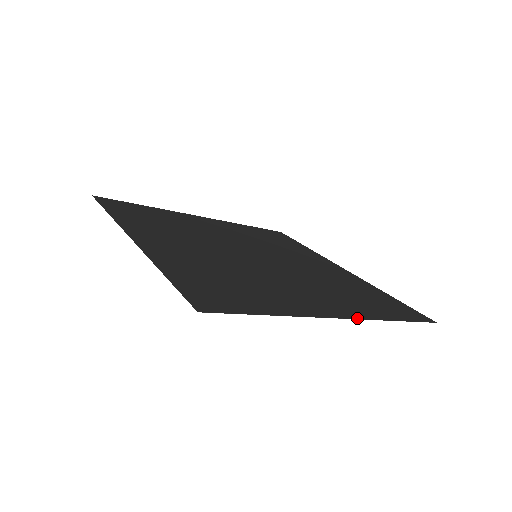
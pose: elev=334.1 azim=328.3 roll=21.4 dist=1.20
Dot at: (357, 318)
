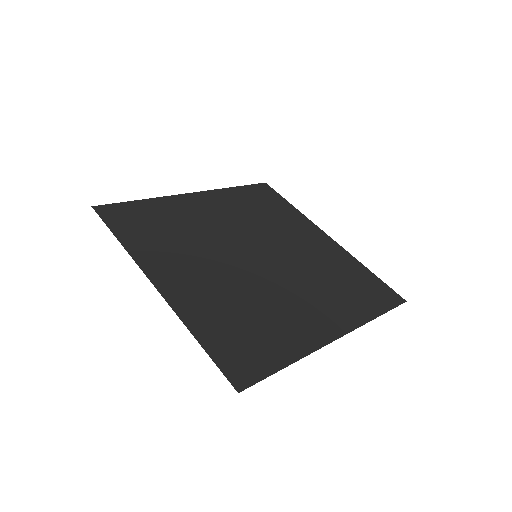
Dot at: (348, 332)
